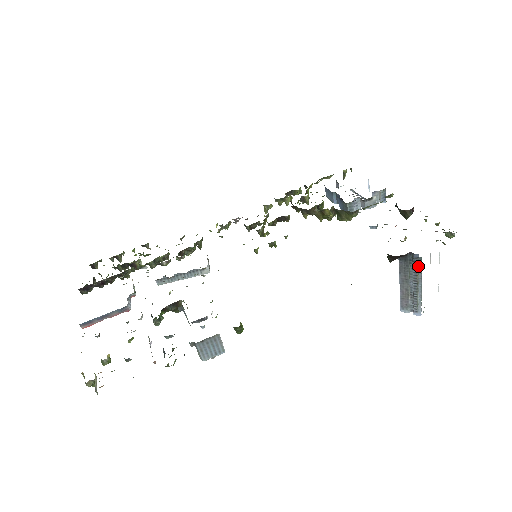
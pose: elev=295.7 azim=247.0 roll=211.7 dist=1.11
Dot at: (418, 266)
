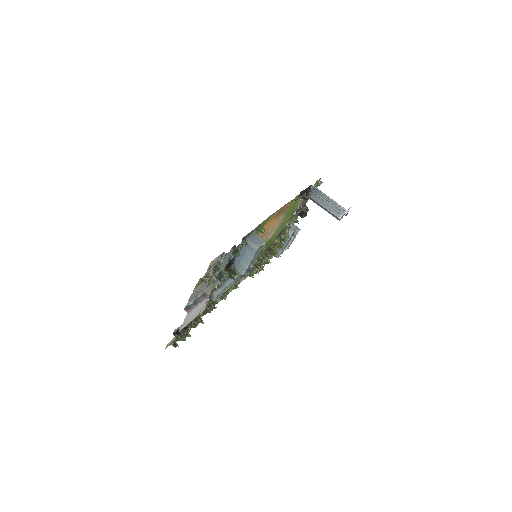
Dot at: (318, 191)
